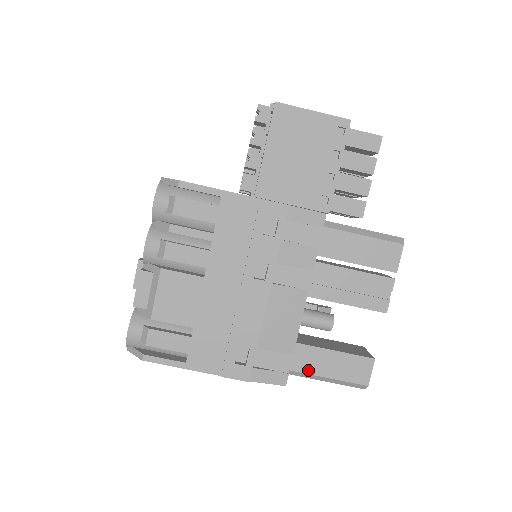
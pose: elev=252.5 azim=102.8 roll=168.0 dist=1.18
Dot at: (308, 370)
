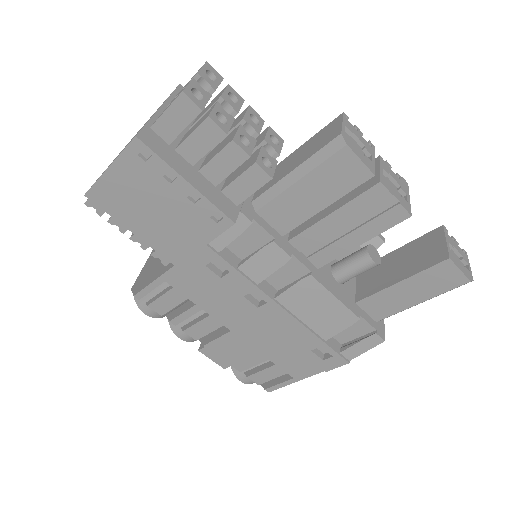
Dot at: (394, 310)
